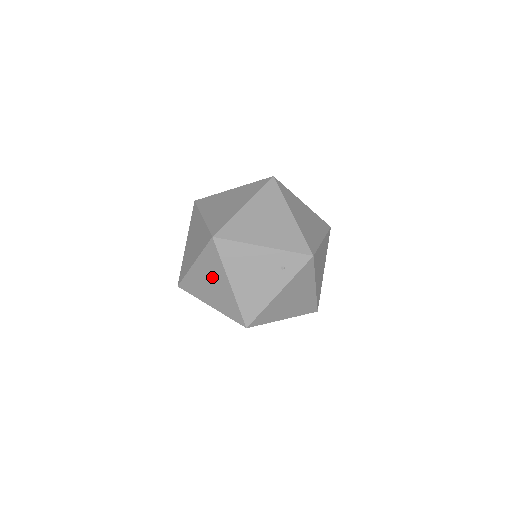
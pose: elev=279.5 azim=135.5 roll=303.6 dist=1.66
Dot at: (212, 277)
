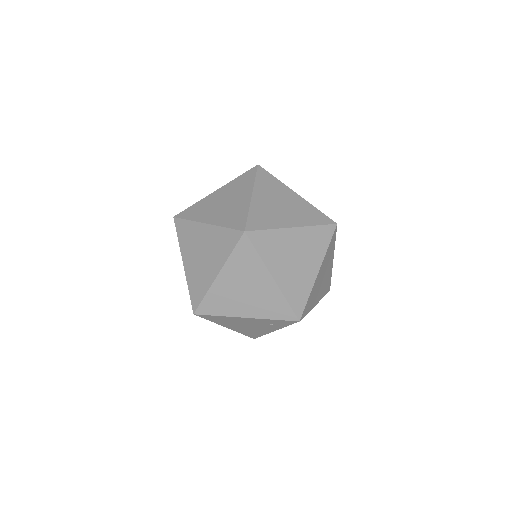
Dot at: occluded
